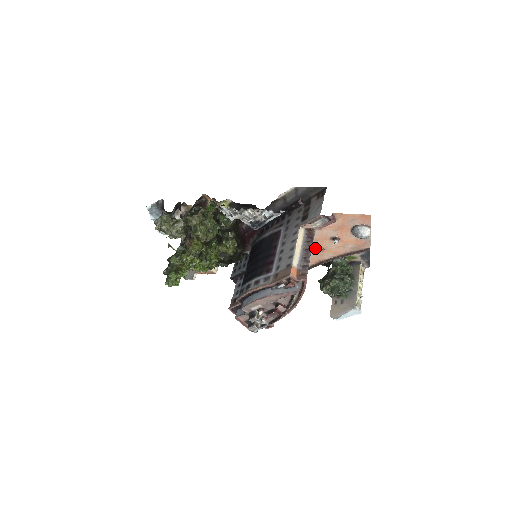
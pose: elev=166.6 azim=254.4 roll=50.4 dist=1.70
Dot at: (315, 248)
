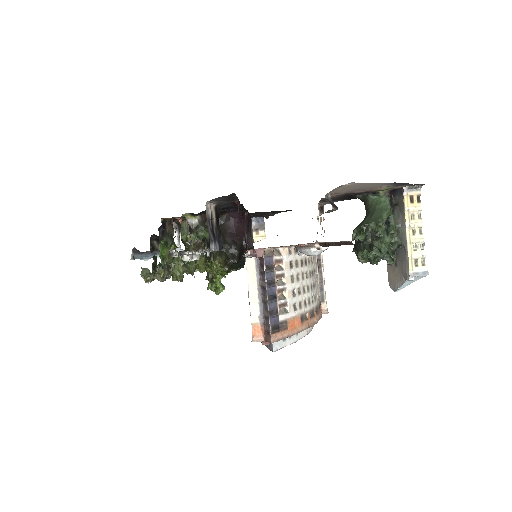
Dot at: occluded
